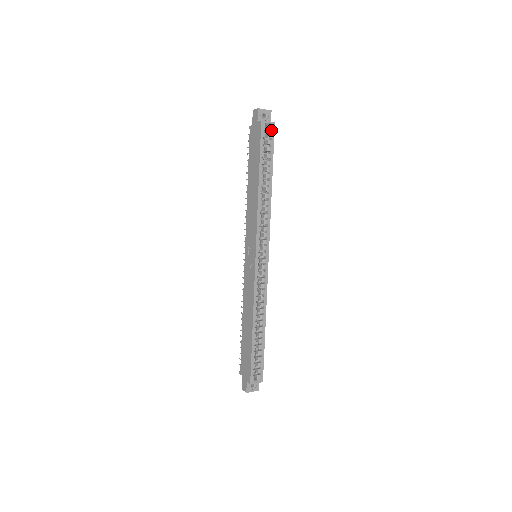
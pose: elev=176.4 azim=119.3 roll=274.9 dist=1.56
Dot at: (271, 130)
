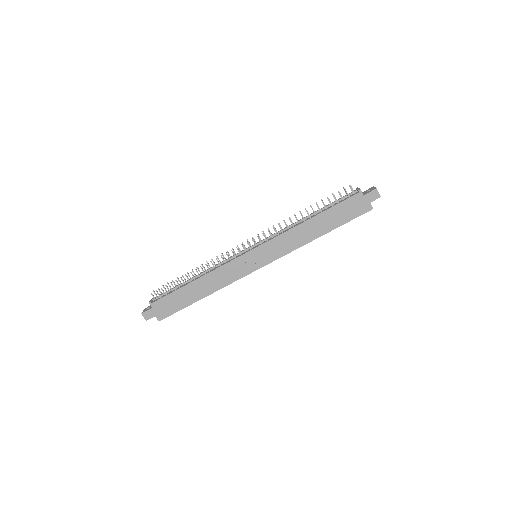
Dot at: occluded
